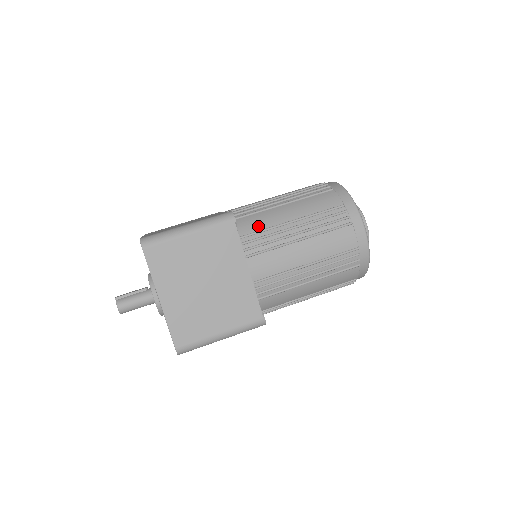
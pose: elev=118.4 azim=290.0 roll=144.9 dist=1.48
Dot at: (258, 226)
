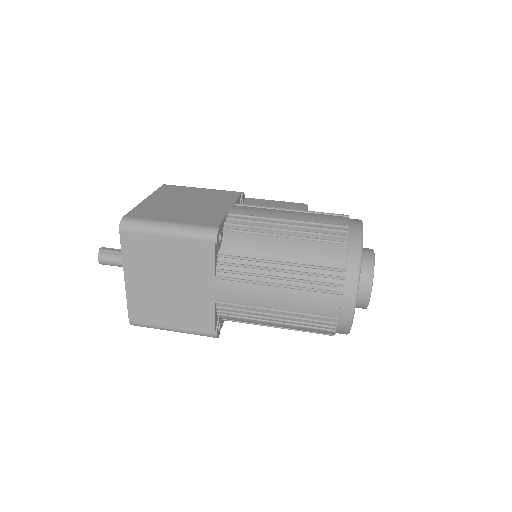
Dot at: (243, 251)
